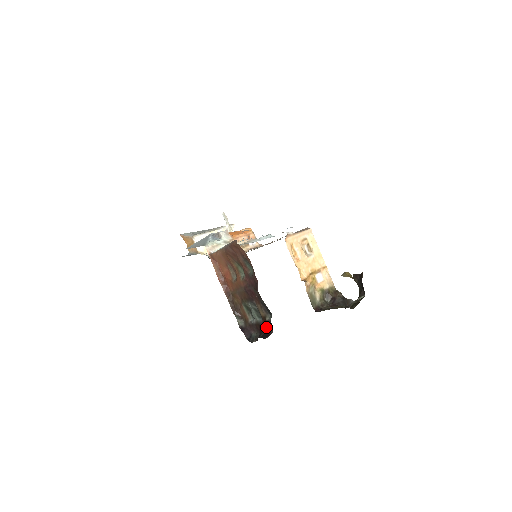
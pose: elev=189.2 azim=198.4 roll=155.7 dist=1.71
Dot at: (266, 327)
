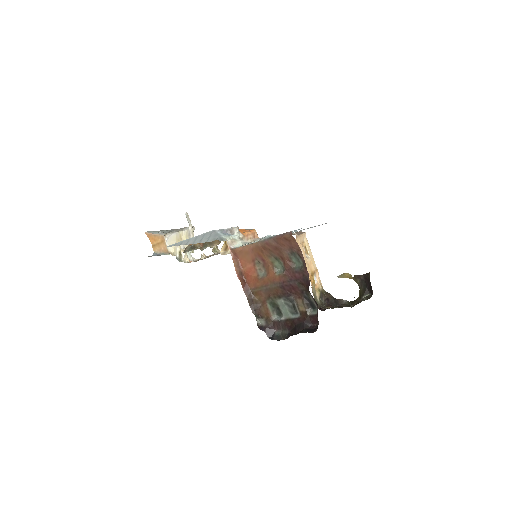
Dot at: (306, 322)
